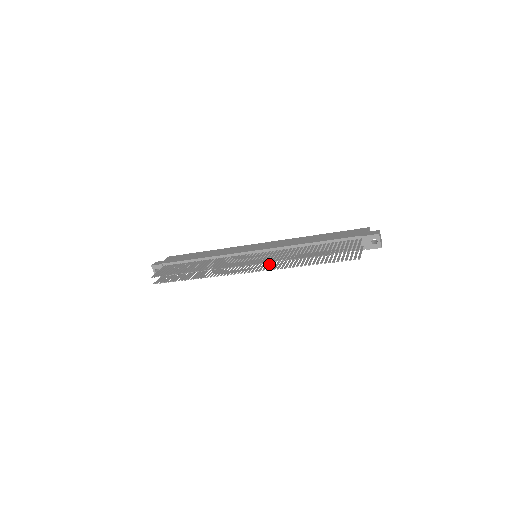
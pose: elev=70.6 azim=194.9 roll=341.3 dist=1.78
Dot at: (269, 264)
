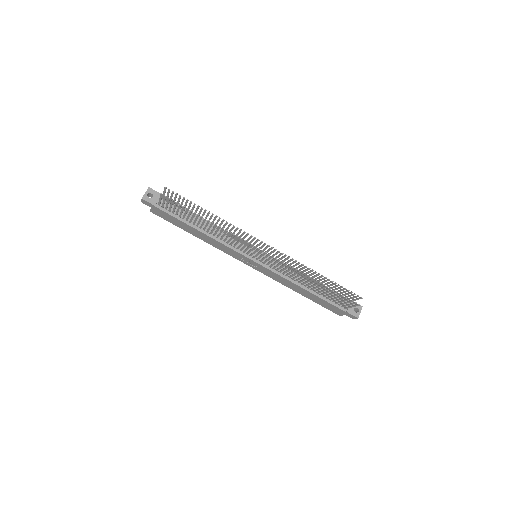
Dot at: occluded
